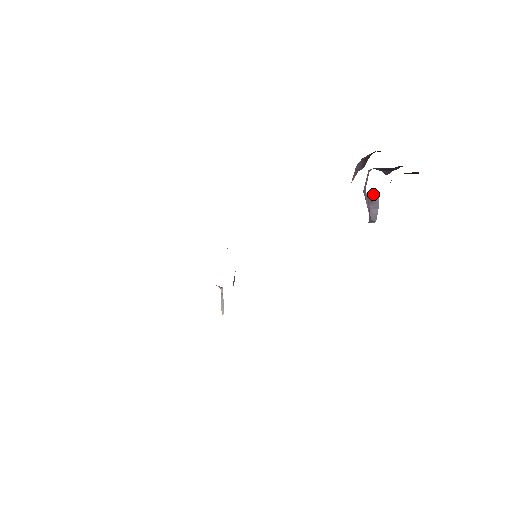
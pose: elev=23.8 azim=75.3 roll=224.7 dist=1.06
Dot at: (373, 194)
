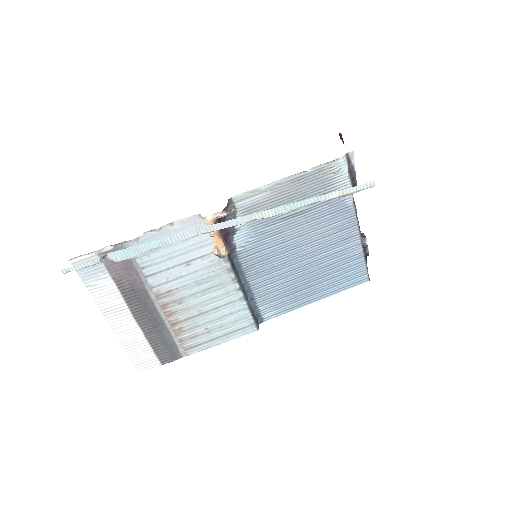
Dot at: occluded
